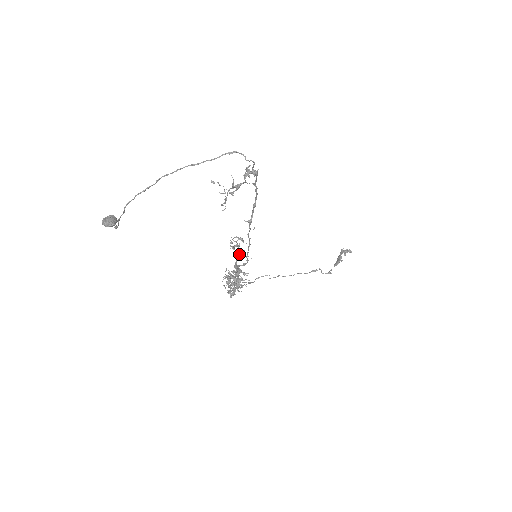
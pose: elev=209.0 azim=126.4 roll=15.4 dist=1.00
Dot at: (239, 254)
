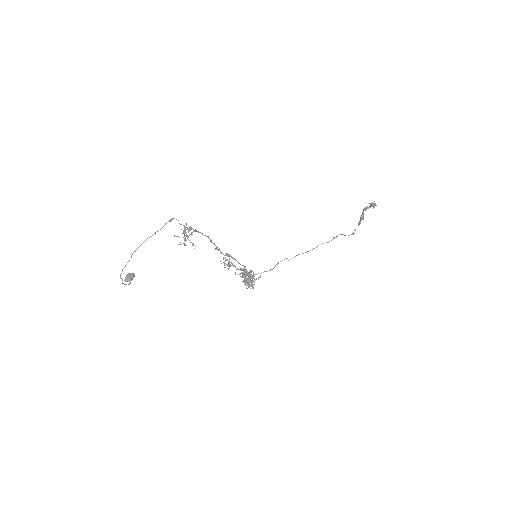
Dot at: (227, 268)
